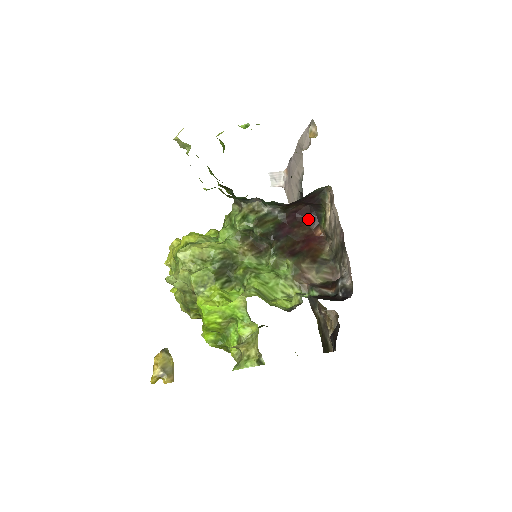
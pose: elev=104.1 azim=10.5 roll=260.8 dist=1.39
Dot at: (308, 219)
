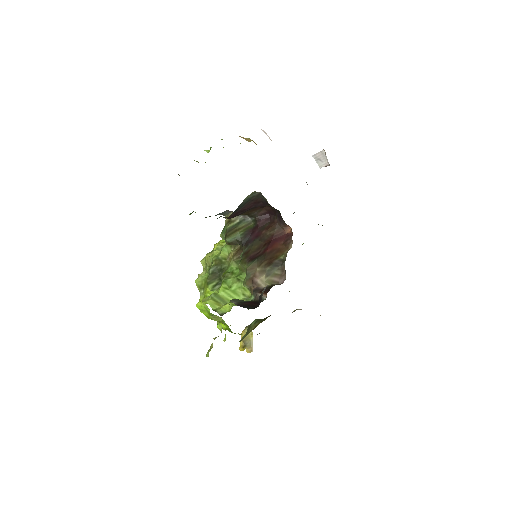
Dot at: (276, 218)
